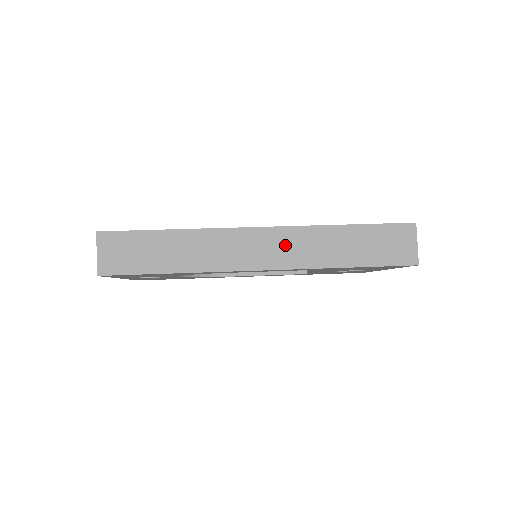
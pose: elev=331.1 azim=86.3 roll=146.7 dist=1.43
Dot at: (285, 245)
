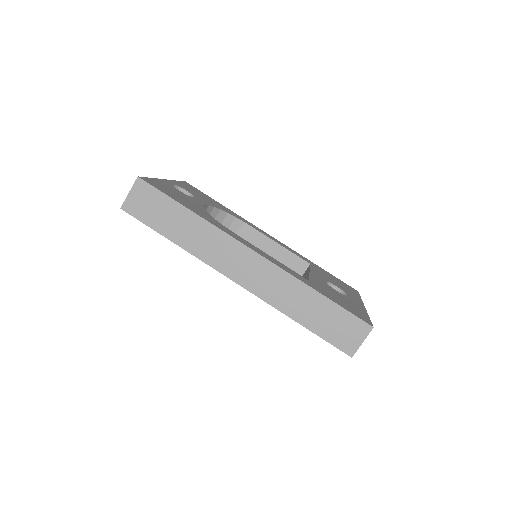
Dot at: (264, 276)
